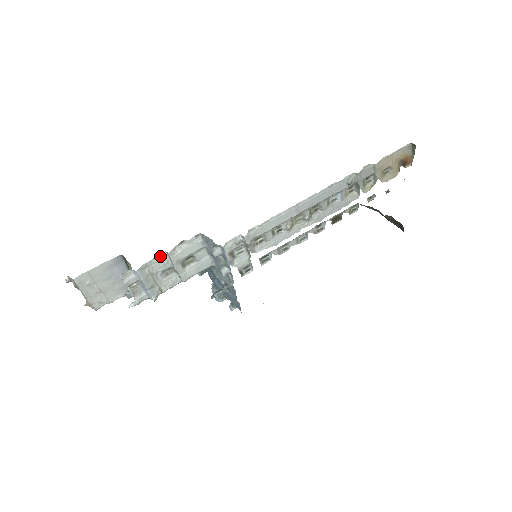
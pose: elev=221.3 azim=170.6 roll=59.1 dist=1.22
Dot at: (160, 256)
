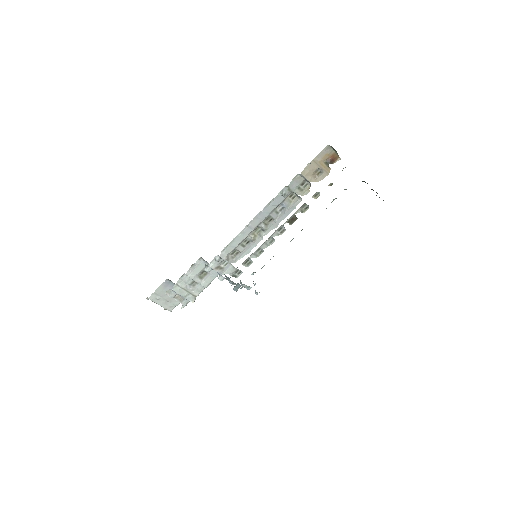
Dot at: (183, 277)
